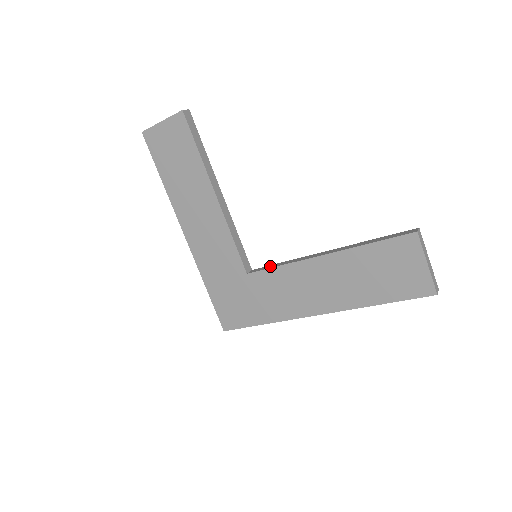
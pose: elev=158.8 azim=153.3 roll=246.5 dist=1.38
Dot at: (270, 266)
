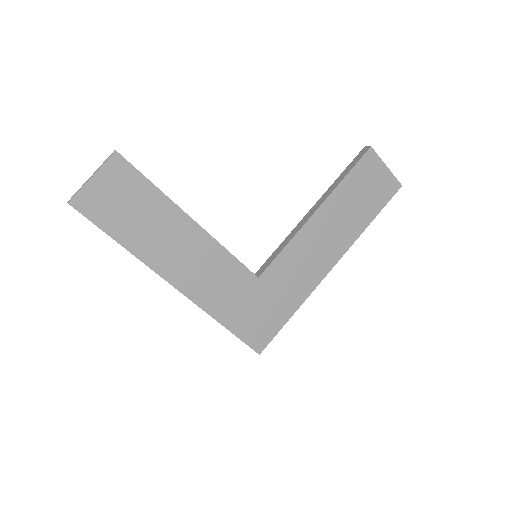
Dot at: (273, 256)
